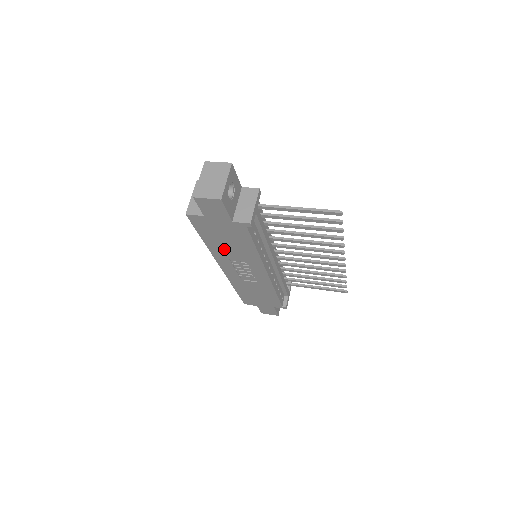
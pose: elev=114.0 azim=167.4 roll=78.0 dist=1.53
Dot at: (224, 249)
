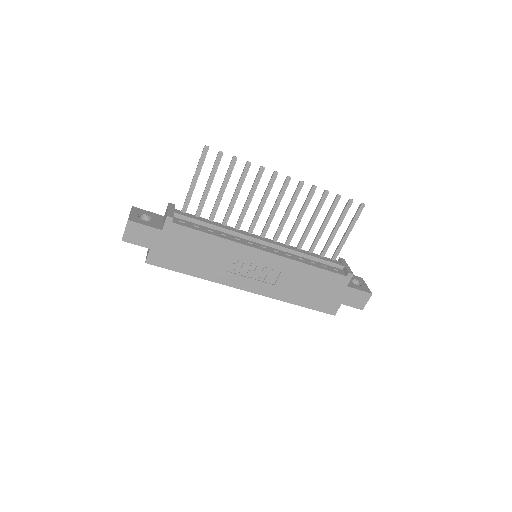
Dot at: (208, 265)
